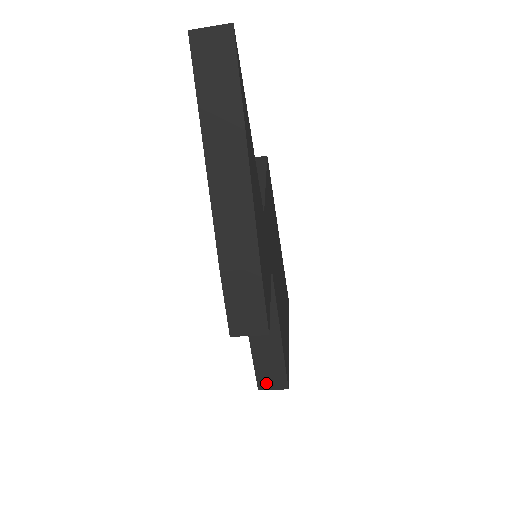
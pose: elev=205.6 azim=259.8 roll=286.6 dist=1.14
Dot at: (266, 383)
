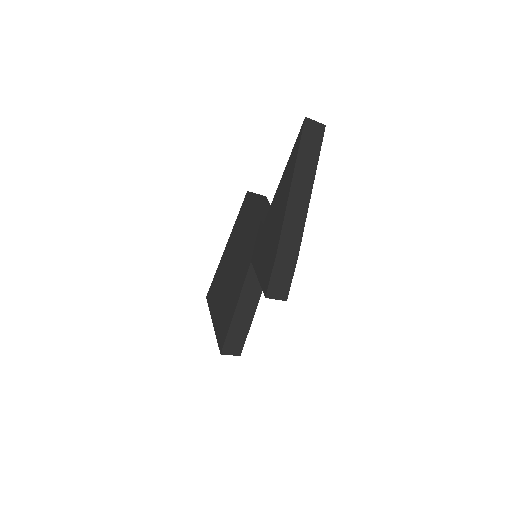
Dot at: (228, 349)
